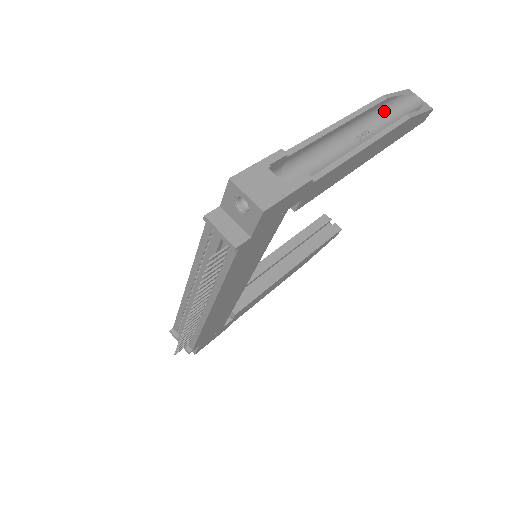
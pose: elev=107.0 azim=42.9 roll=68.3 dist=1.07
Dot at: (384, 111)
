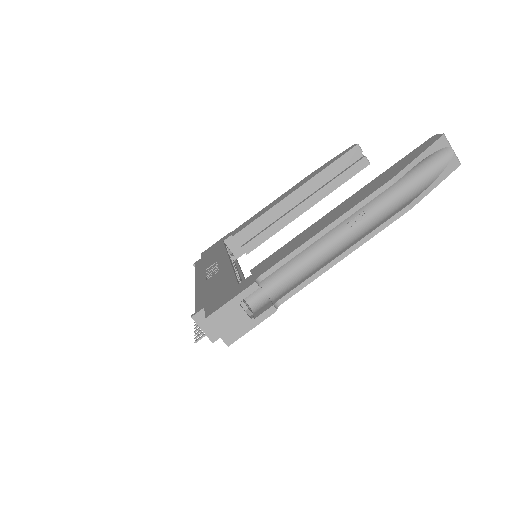
Dot at: occluded
